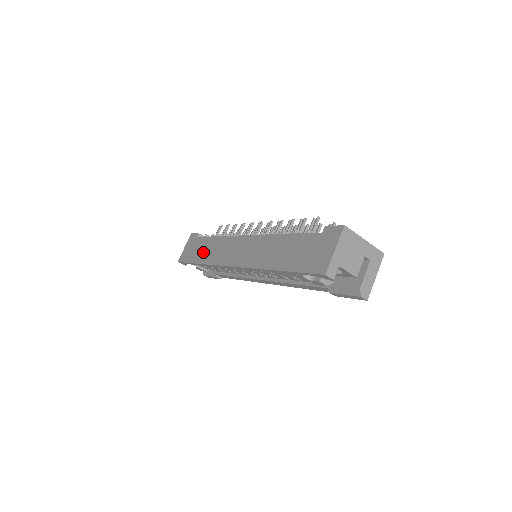
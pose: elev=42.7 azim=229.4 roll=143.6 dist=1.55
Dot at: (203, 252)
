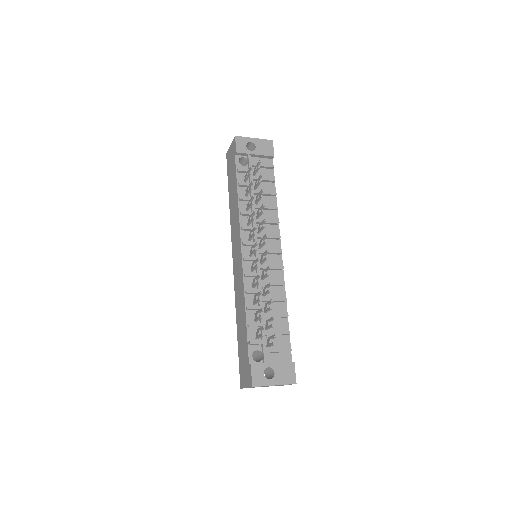
Dot at: (232, 194)
